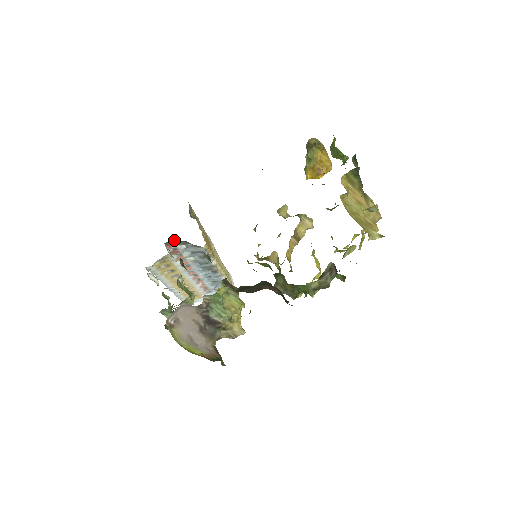
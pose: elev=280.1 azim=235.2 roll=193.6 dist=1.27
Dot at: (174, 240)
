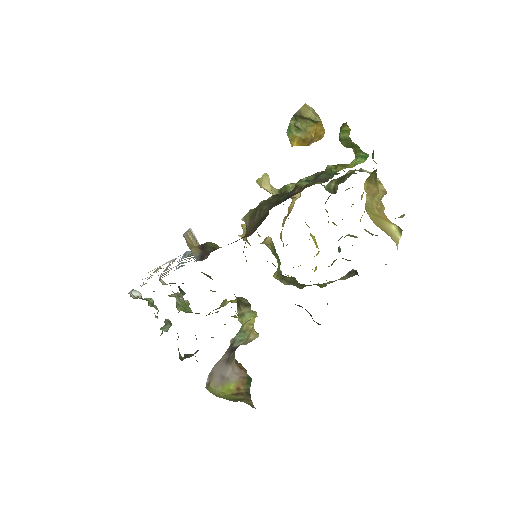
Dot at: occluded
